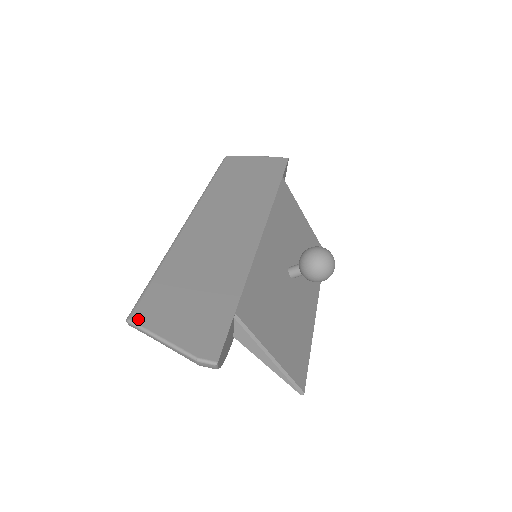
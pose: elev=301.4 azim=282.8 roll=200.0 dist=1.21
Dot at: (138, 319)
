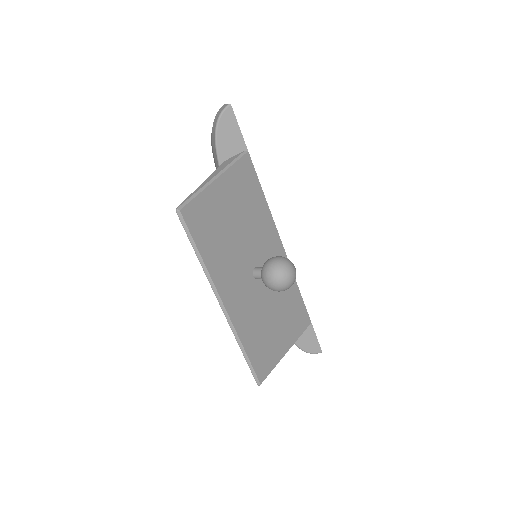
Dot at: occluded
